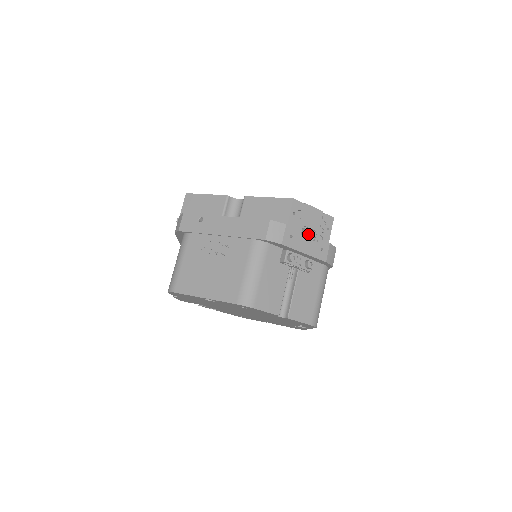
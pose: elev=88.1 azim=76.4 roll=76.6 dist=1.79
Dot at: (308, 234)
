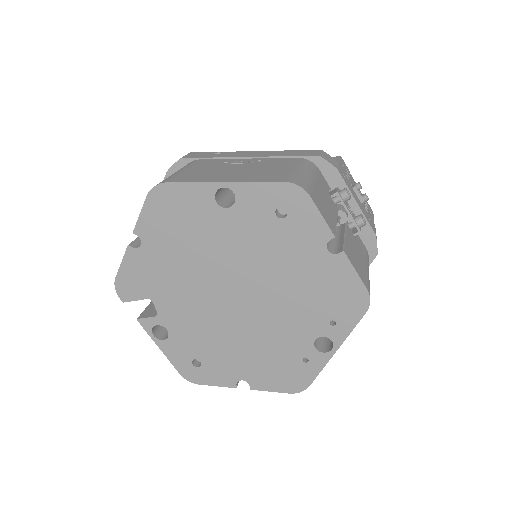
Dot at: (358, 191)
